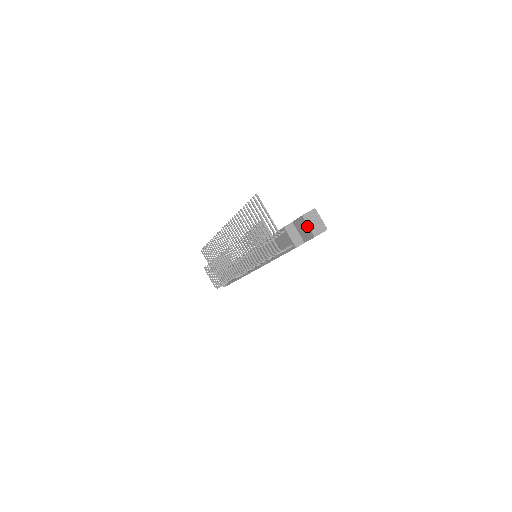
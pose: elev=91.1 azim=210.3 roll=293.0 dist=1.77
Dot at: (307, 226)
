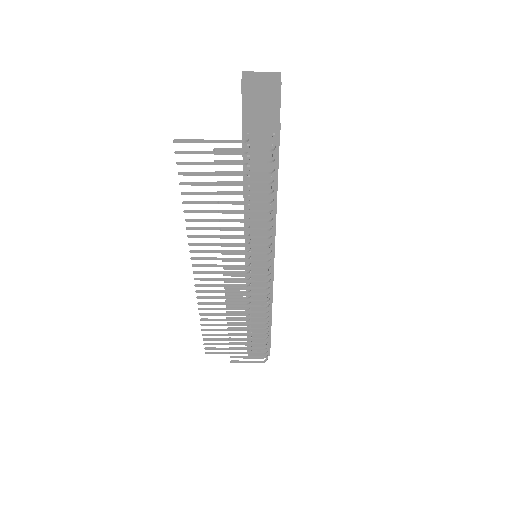
Dot at: (260, 86)
